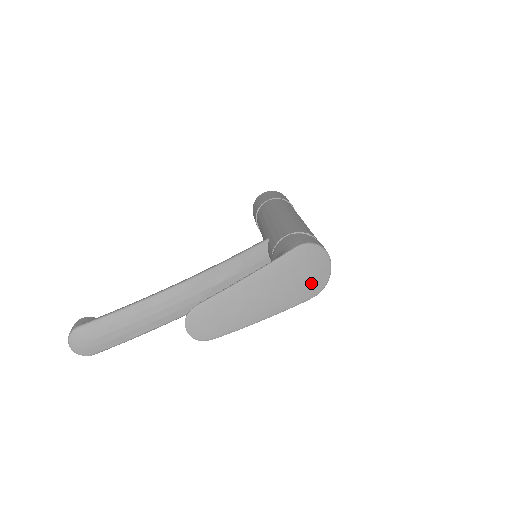
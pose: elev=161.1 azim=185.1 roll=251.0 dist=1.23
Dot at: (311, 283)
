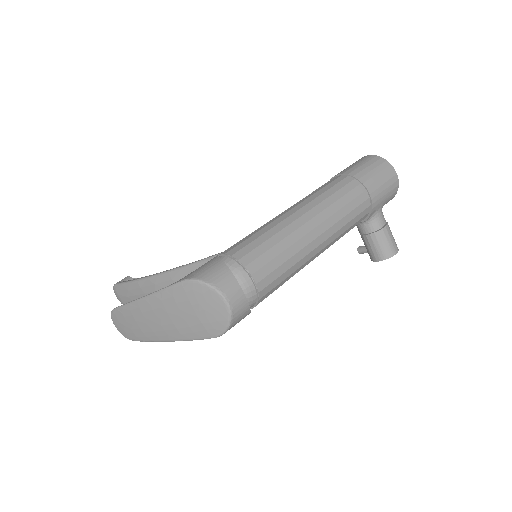
Dot at: (204, 323)
